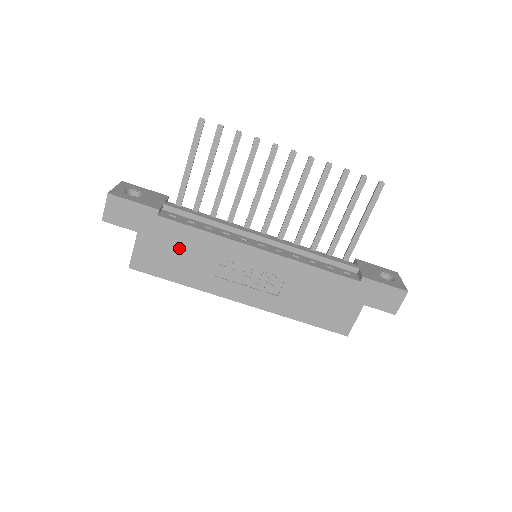
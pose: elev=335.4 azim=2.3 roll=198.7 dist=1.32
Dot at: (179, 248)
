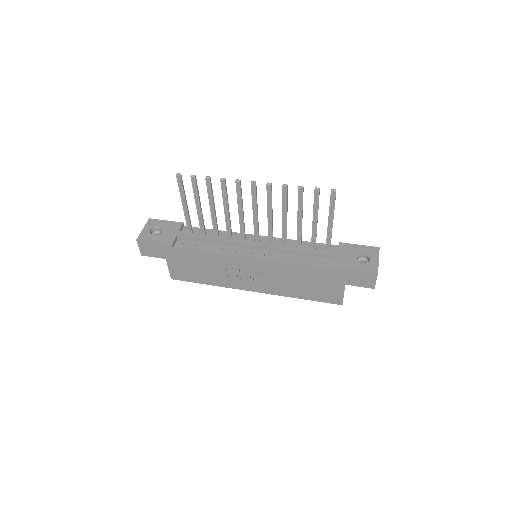
Dot at: (196, 264)
